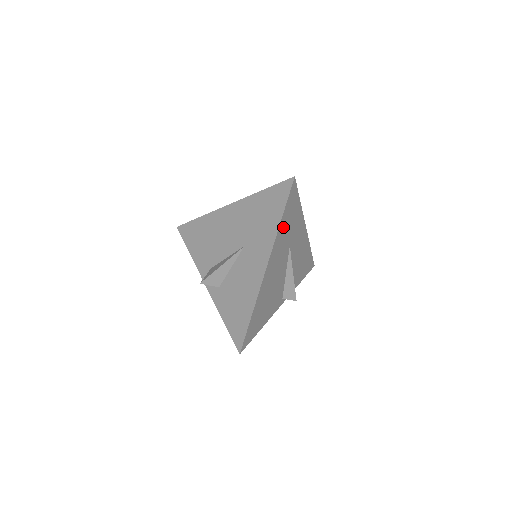
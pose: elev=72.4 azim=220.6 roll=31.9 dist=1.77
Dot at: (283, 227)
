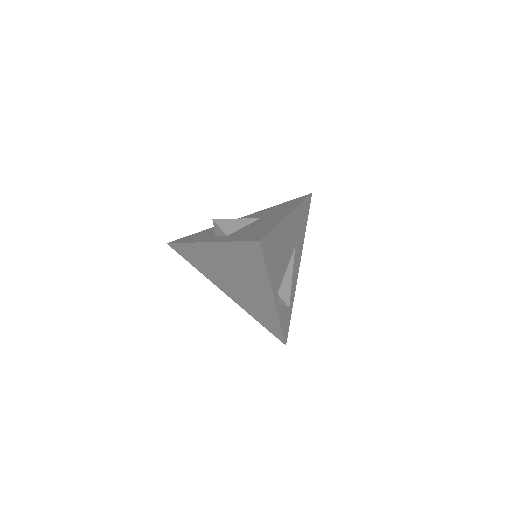
Dot at: (300, 213)
